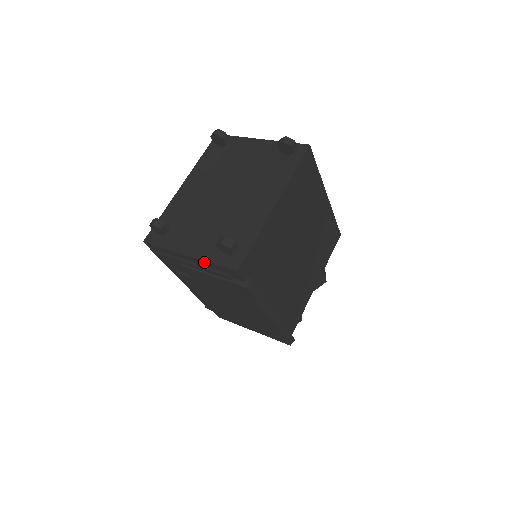
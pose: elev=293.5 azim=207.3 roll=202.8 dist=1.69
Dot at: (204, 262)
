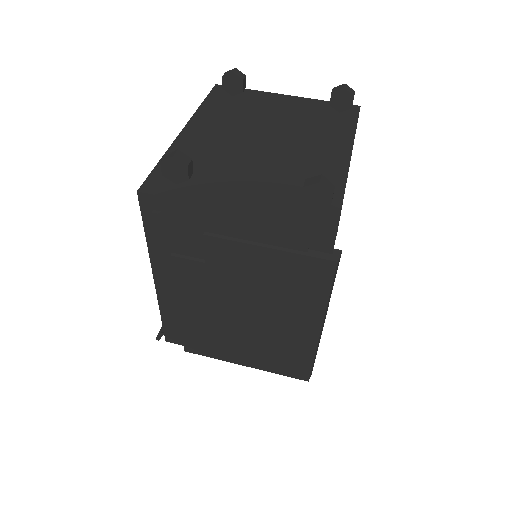
Dot at: (268, 220)
